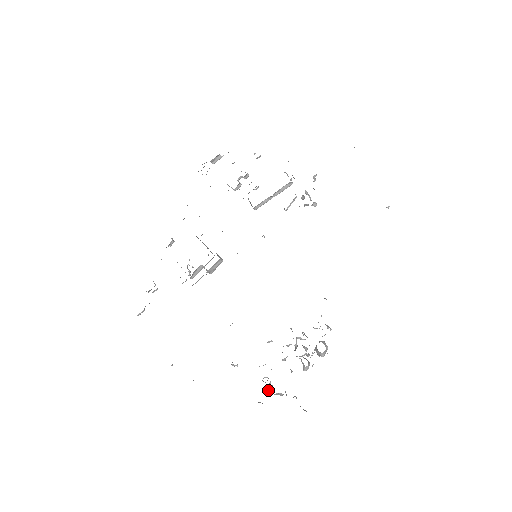
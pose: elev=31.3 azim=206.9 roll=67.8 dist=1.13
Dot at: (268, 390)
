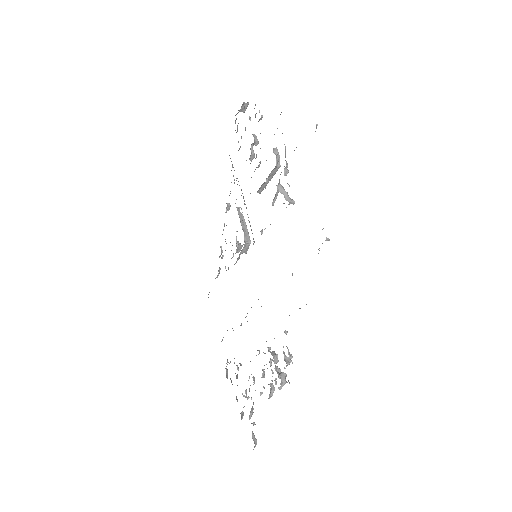
Dot at: (243, 407)
